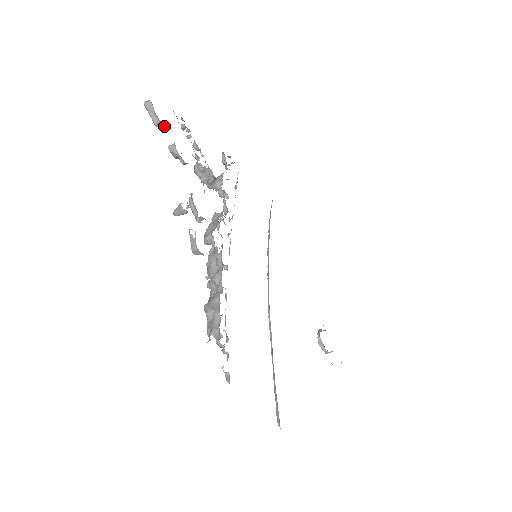
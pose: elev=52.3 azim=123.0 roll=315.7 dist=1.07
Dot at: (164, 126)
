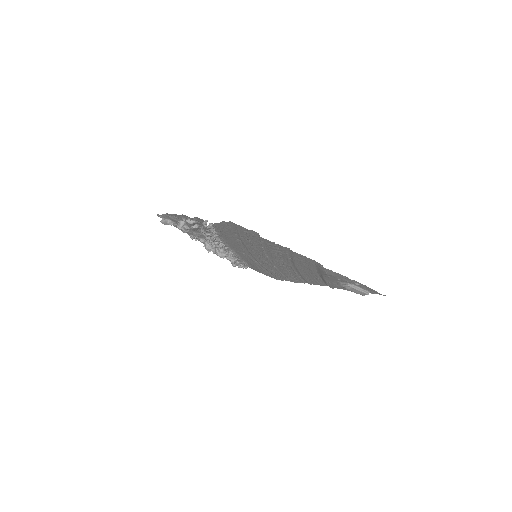
Dot at: (172, 223)
